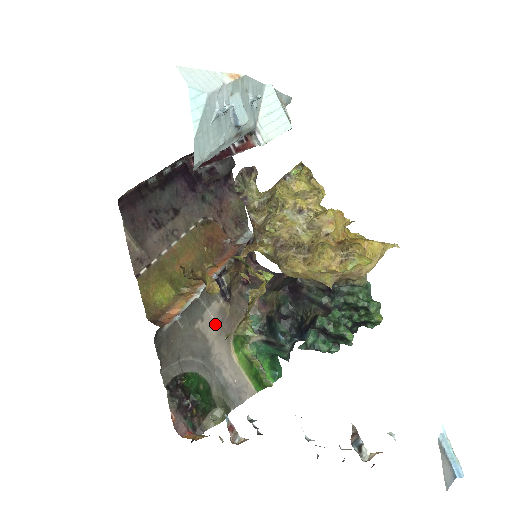
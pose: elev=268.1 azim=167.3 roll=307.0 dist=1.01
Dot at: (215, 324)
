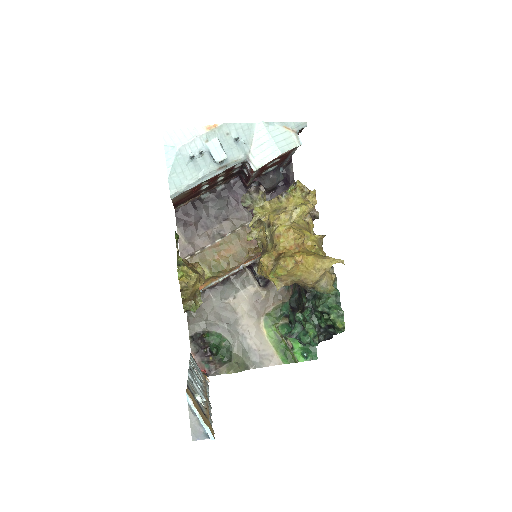
Dot at: (248, 303)
